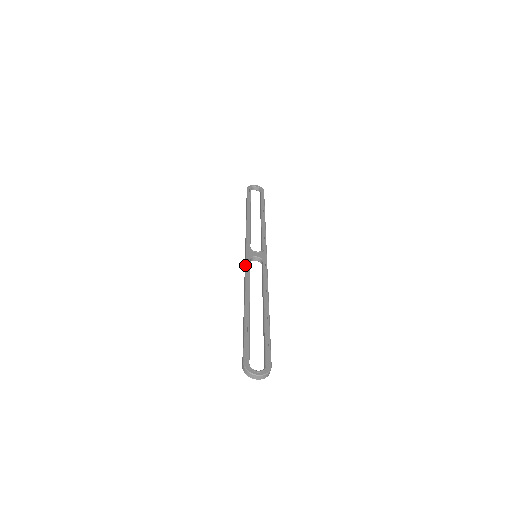
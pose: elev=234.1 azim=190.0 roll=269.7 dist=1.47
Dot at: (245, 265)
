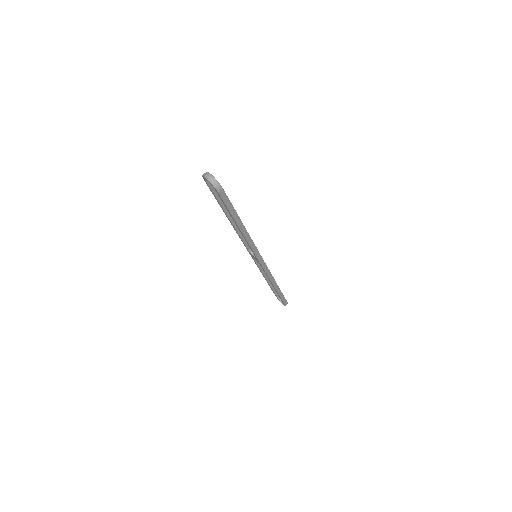
Dot at: occluded
